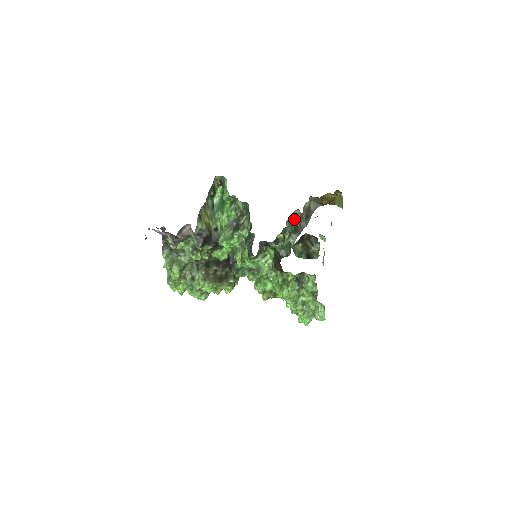
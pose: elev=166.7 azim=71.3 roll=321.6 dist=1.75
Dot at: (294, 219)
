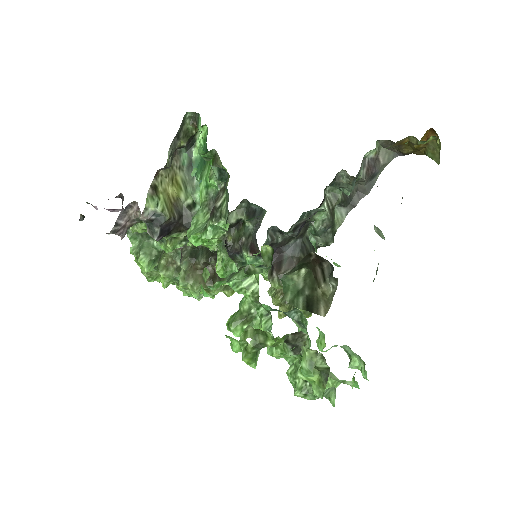
Dot at: (339, 185)
